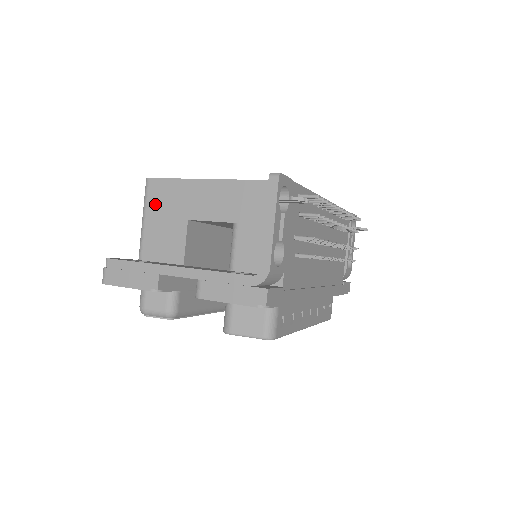
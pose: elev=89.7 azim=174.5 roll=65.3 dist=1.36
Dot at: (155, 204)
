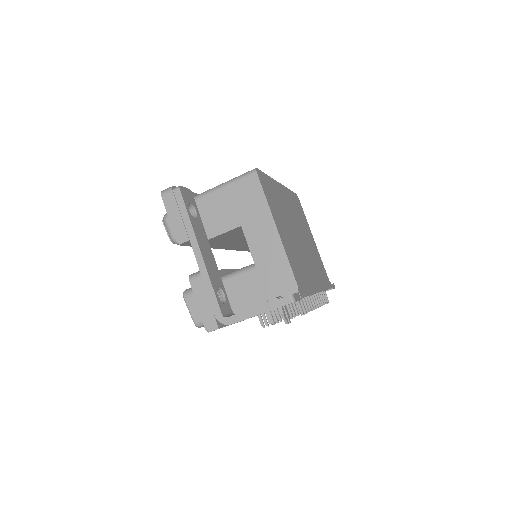
Dot at: (240, 190)
